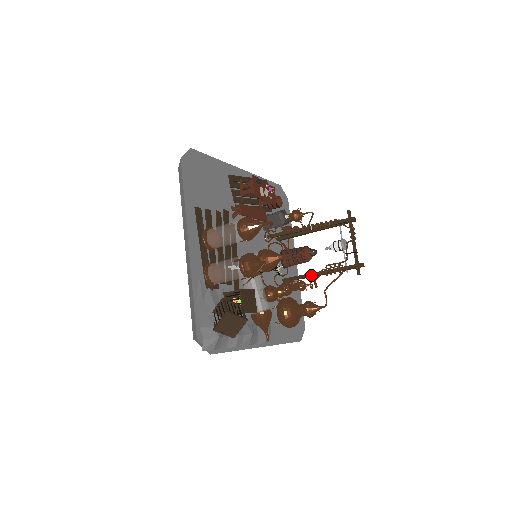
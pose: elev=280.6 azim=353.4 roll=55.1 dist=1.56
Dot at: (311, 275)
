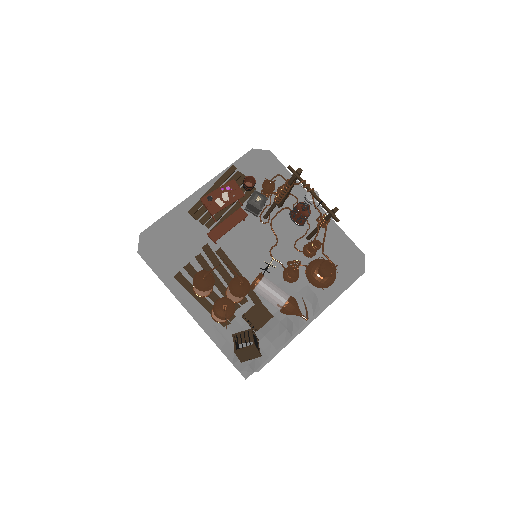
Dot at: (316, 230)
